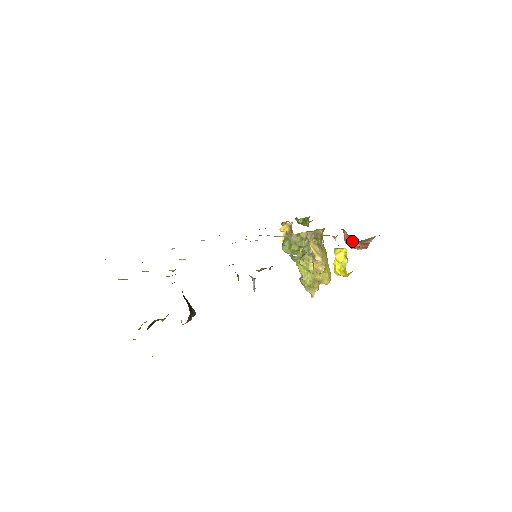
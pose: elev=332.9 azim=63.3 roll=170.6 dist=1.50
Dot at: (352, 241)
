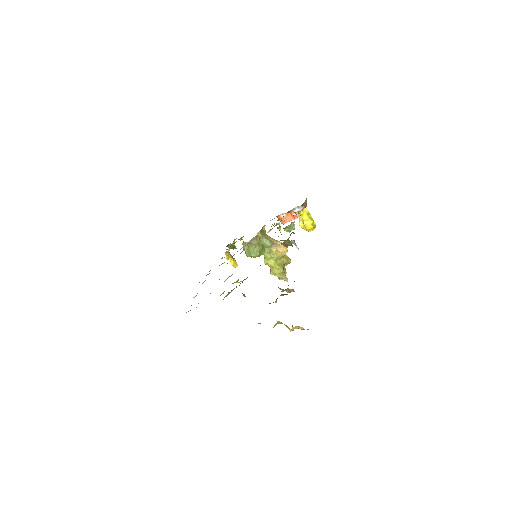
Dot at: occluded
